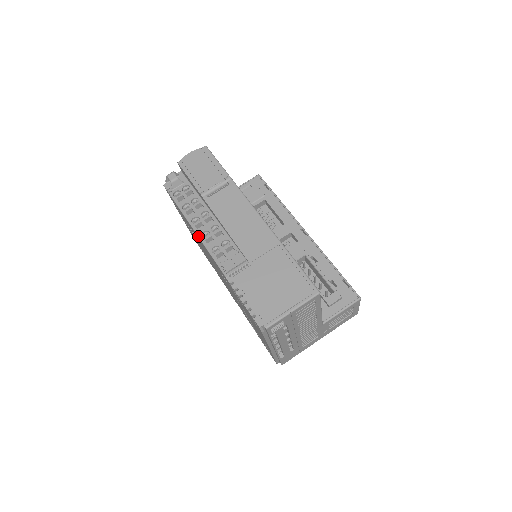
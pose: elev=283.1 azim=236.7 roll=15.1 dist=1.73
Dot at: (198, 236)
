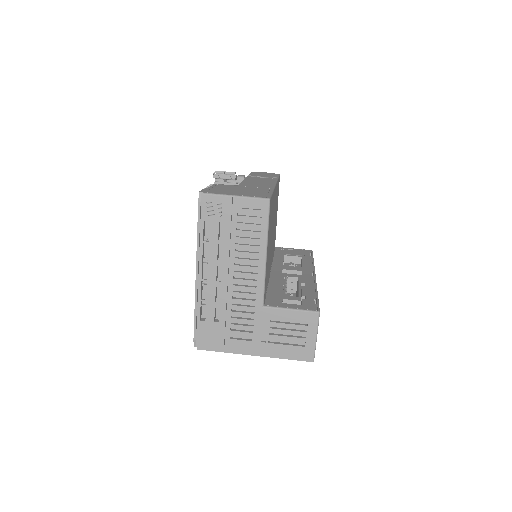
Dot at: occluded
